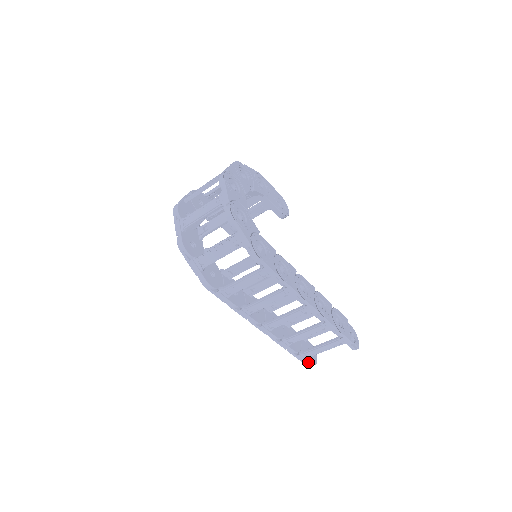
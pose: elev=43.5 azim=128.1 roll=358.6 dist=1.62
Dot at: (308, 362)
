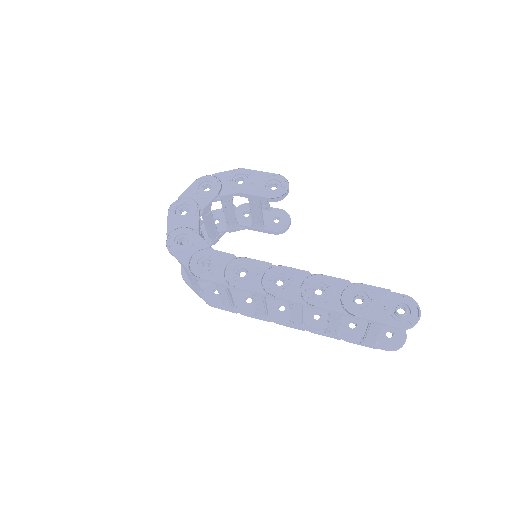
Dot at: (381, 348)
